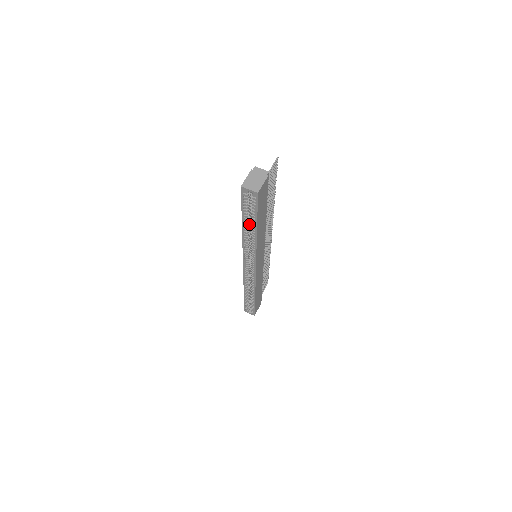
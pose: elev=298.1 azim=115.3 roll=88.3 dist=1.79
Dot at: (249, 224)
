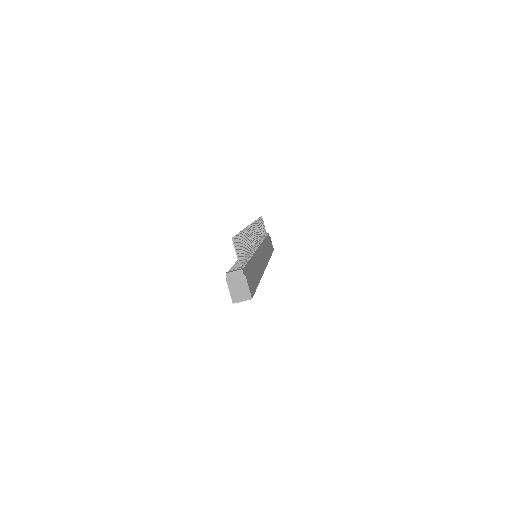
Dot at: occluded
